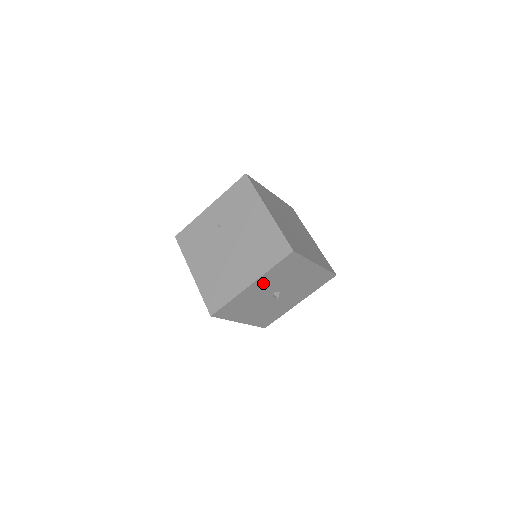
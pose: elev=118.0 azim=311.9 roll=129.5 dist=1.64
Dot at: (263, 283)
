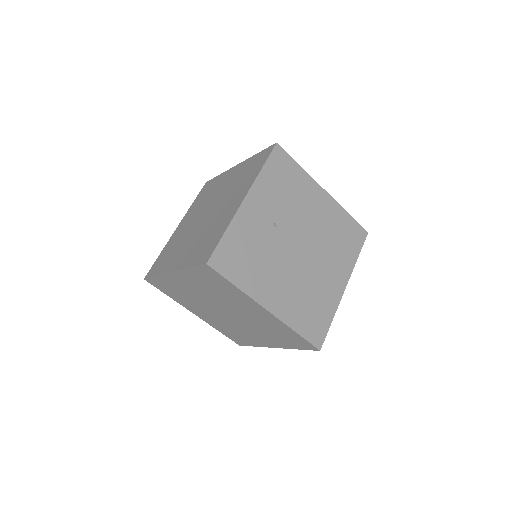
Dot at: occluded
